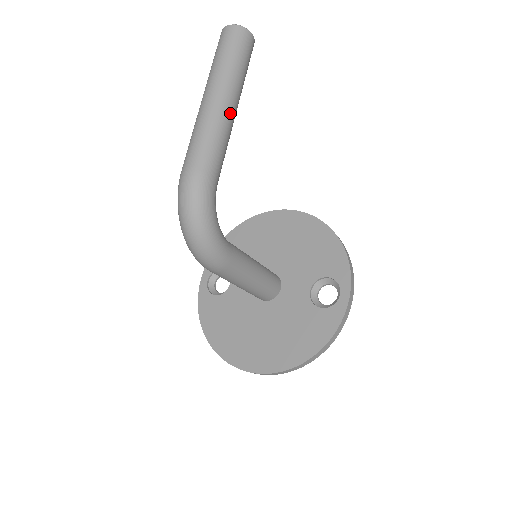
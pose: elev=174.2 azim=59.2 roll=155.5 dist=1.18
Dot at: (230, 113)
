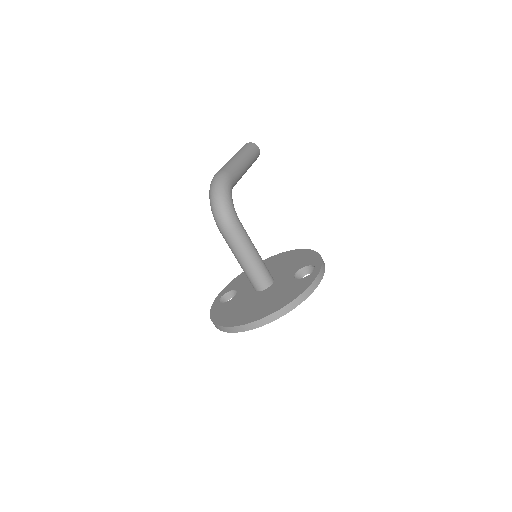
Dot at: (244, 163)
